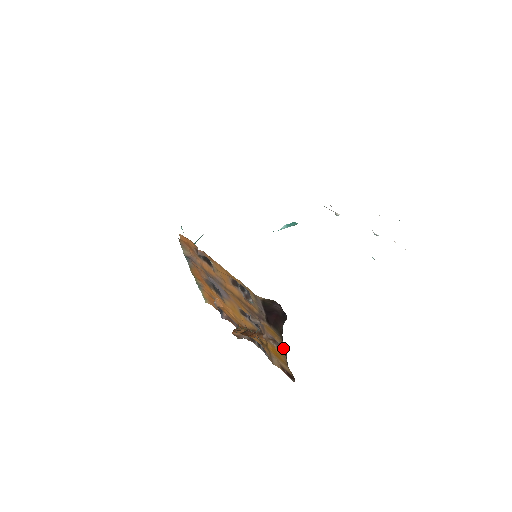
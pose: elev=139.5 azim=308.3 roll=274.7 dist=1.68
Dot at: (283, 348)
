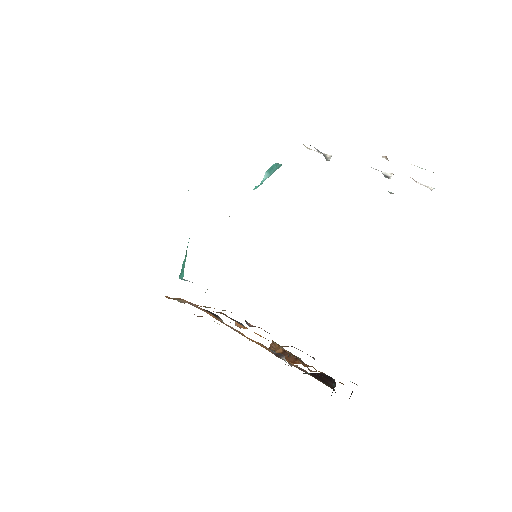
Dot at: occluded
